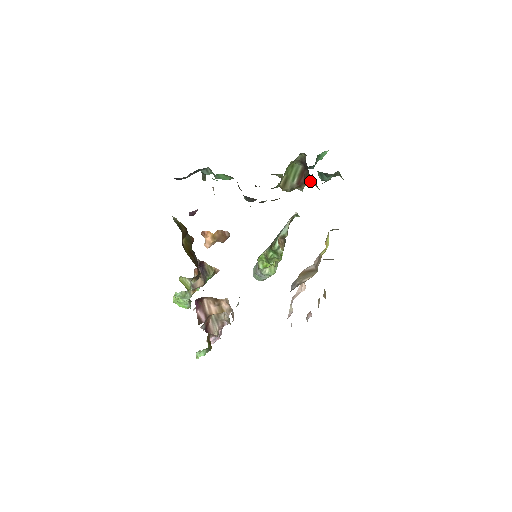
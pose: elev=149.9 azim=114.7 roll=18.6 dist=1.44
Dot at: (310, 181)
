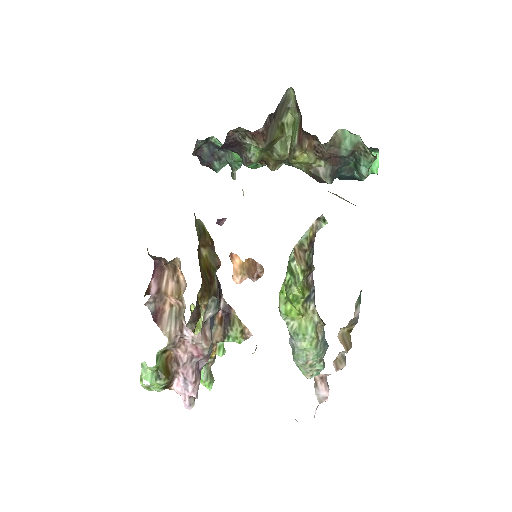
Dot at: (315, 141)
